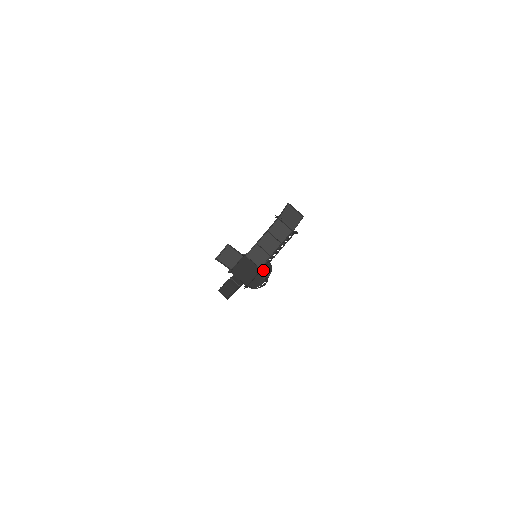
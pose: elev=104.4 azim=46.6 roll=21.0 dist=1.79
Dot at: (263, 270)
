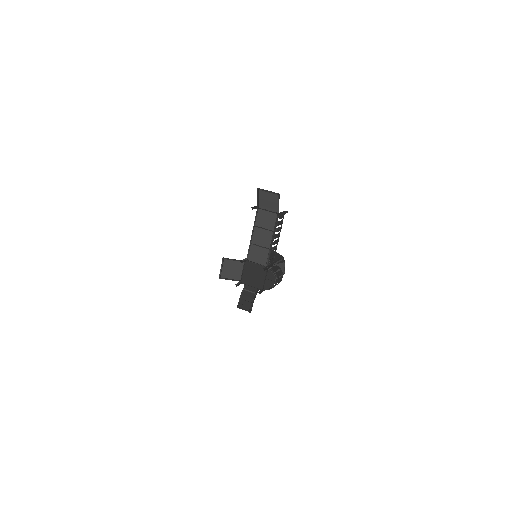
Dot at: (271, 266)
